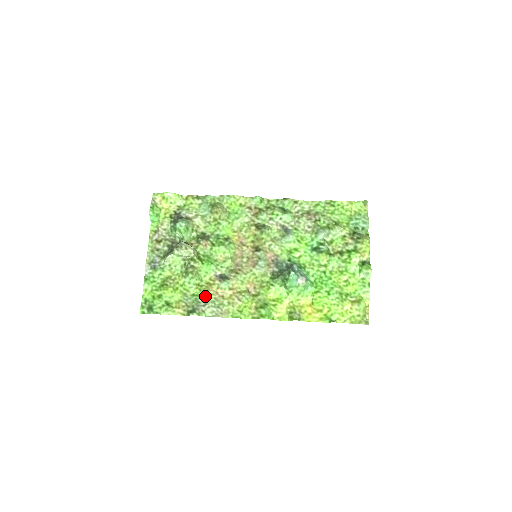
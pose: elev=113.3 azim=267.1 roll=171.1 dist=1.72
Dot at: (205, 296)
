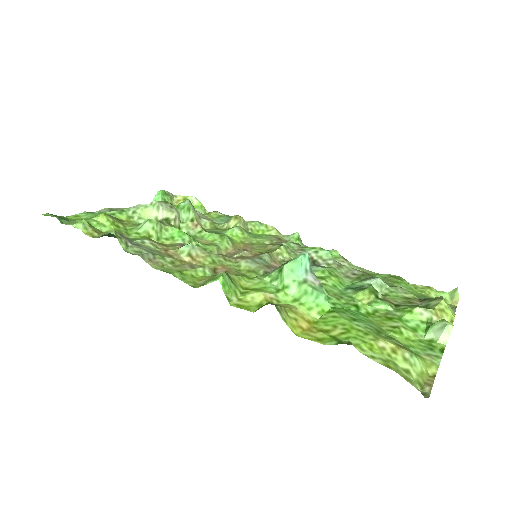
Dot at: (147, 242)
